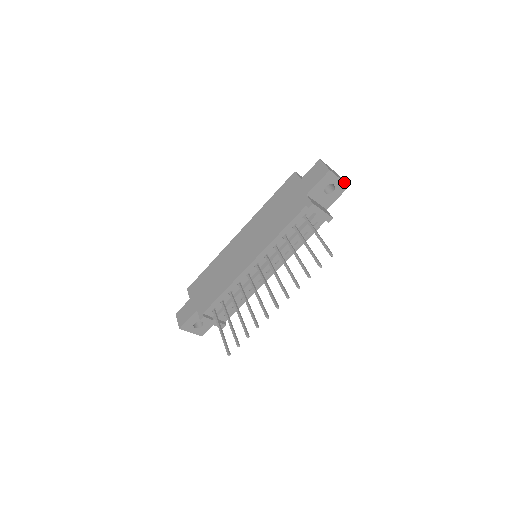
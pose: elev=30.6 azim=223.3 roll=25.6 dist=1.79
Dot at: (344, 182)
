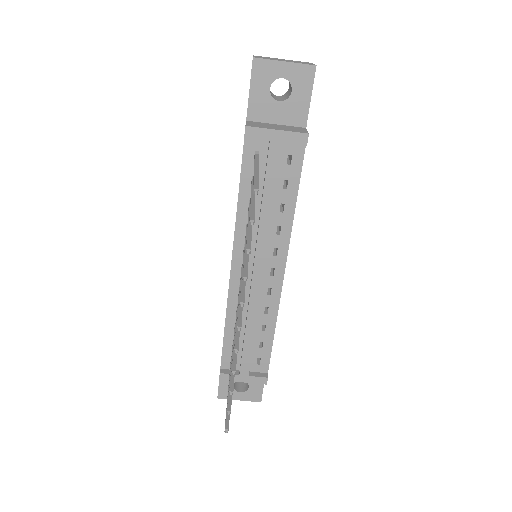
Dot at: (299, 63)
